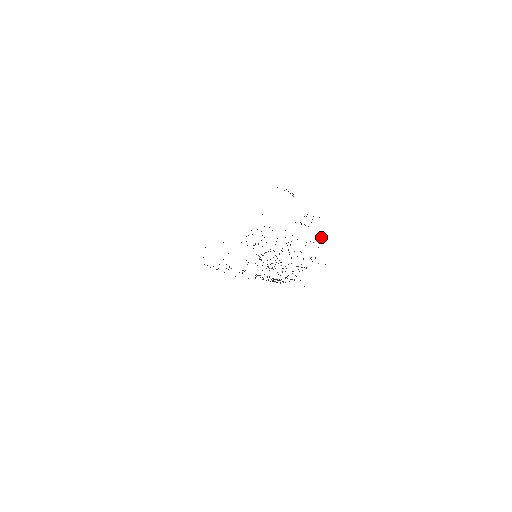
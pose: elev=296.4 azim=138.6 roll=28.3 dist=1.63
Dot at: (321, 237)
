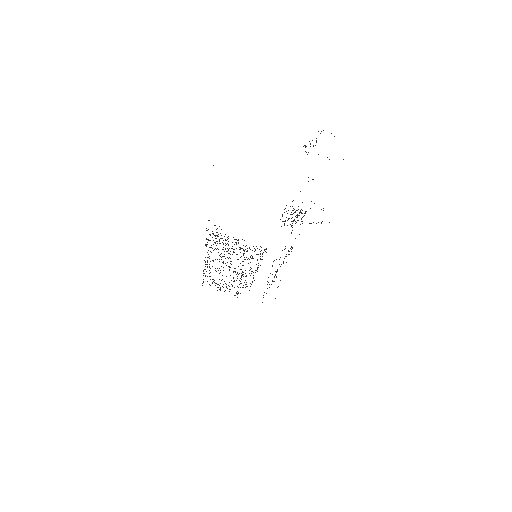
Dot at: occluded
